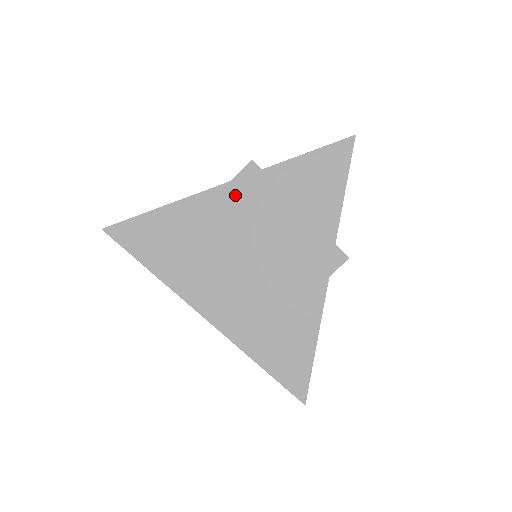
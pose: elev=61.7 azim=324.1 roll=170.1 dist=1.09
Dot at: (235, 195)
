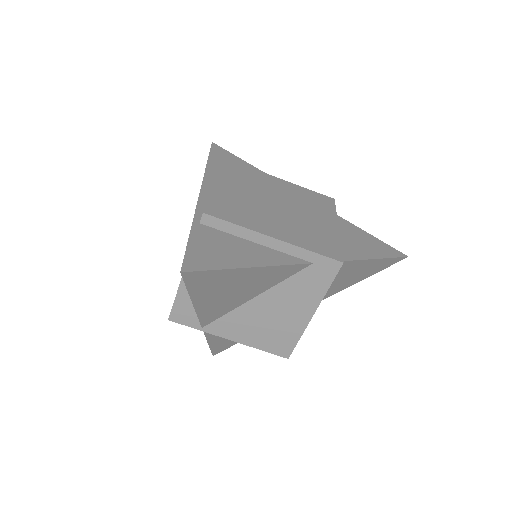
Dot at: (306, 193)
